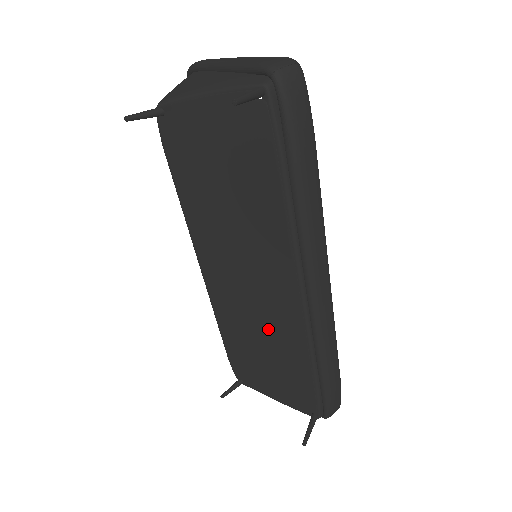
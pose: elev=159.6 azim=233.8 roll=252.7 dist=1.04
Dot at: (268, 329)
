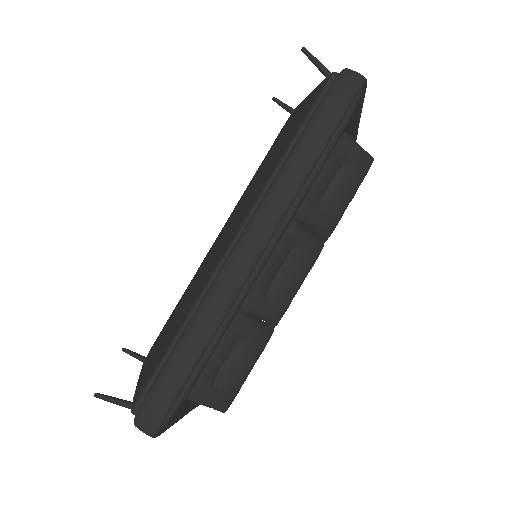
Dot at: (198, 284)
